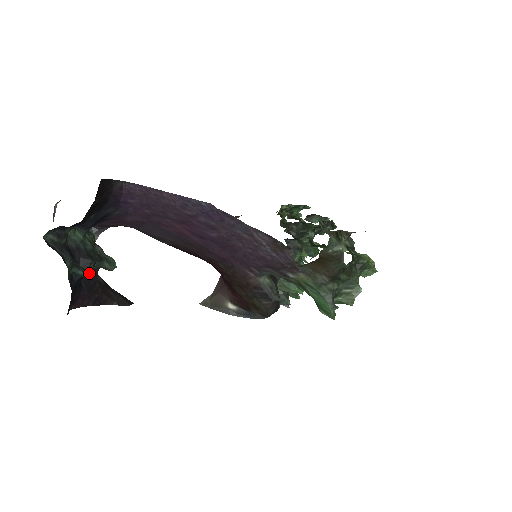
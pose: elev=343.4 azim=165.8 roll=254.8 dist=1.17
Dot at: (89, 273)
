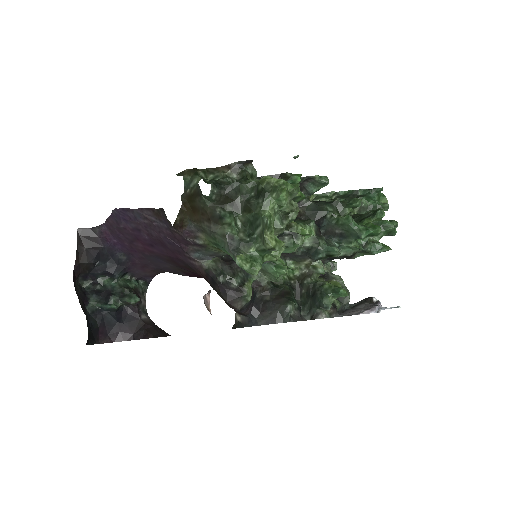
Dot at: (109, 306)
